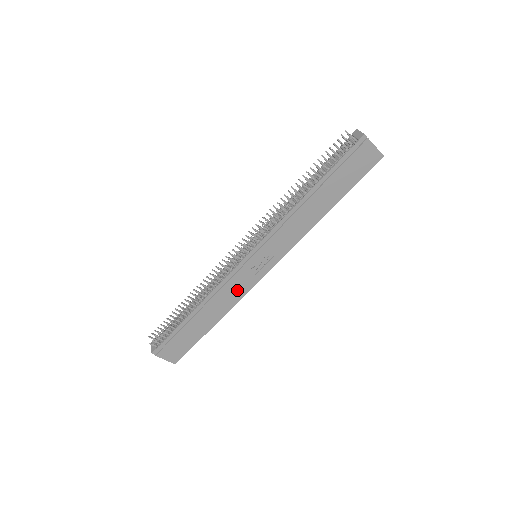
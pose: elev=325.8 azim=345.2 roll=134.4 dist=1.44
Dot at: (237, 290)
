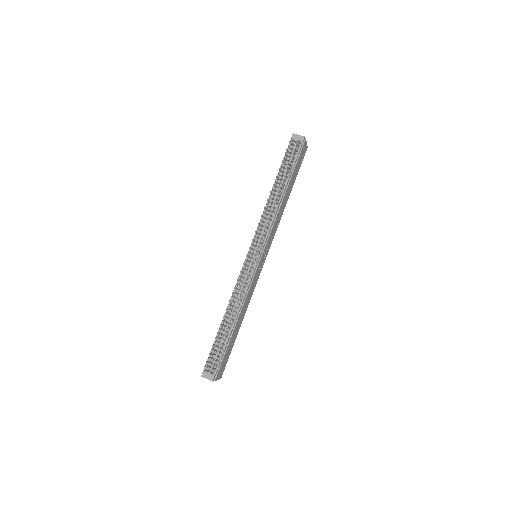
Dot at: (252, 289)
